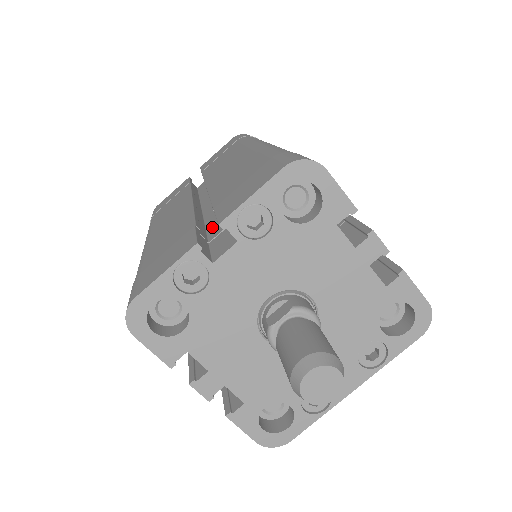
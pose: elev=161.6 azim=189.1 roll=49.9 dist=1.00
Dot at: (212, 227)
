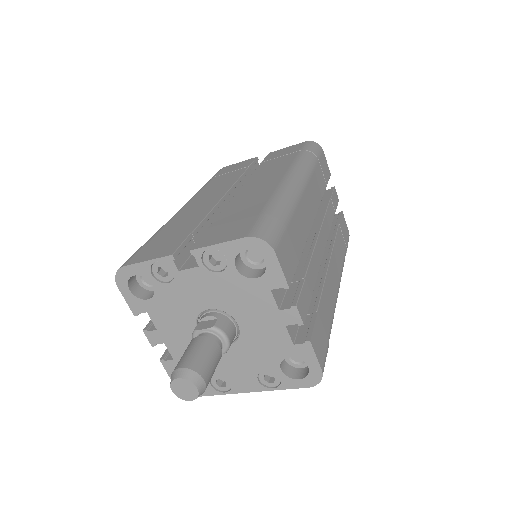
Dot at: occluded
